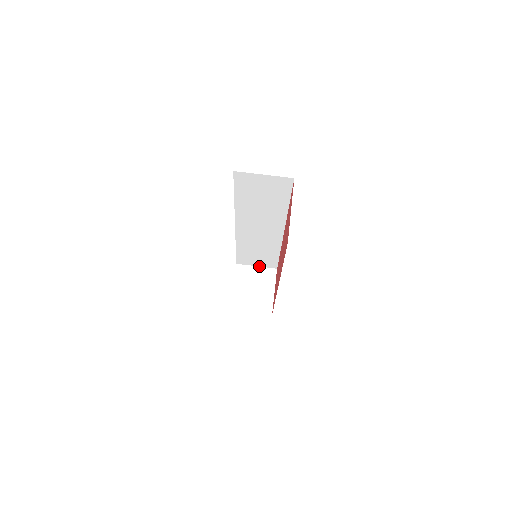
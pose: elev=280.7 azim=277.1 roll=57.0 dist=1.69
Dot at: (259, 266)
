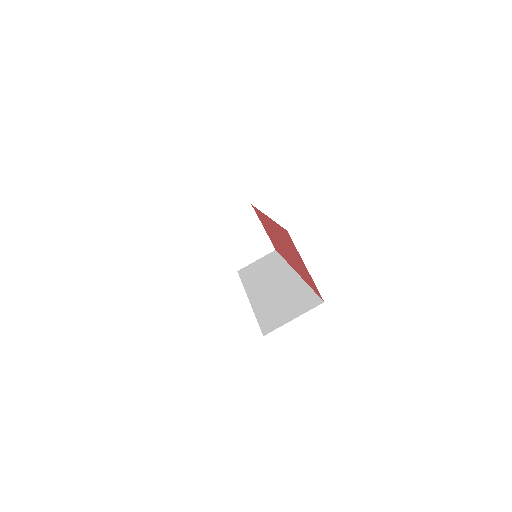
Dot at: (234, 214)
